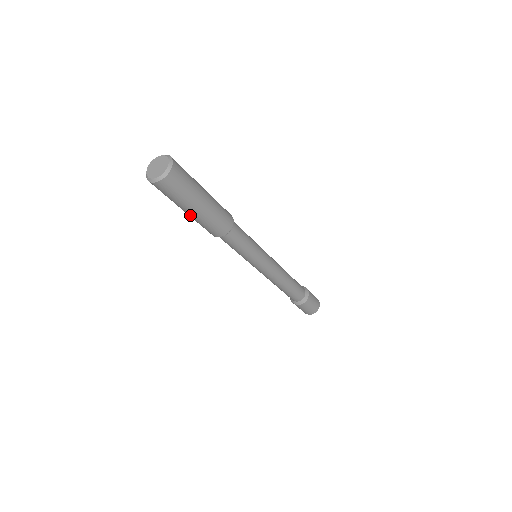
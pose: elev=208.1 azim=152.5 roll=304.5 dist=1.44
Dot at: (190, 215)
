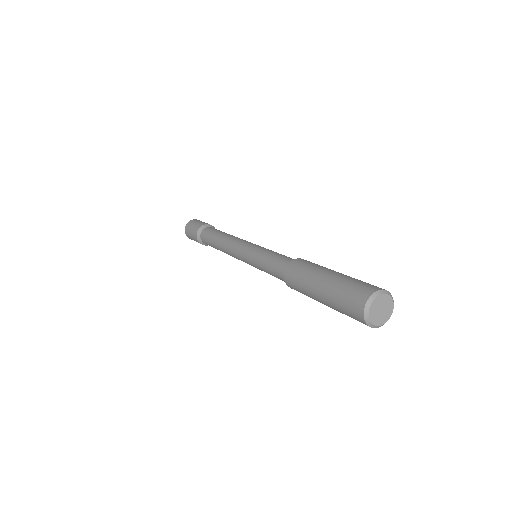
Dot at: occluded
